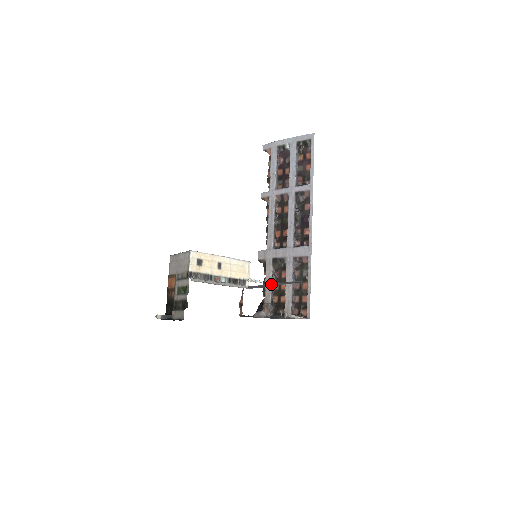
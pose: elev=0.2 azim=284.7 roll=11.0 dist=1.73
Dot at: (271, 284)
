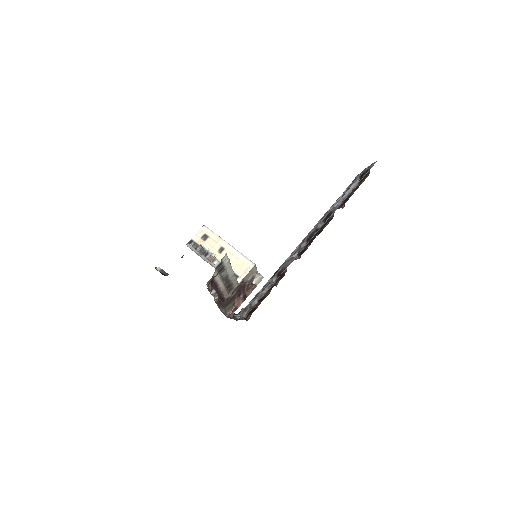
Dot at: (232, 270)
